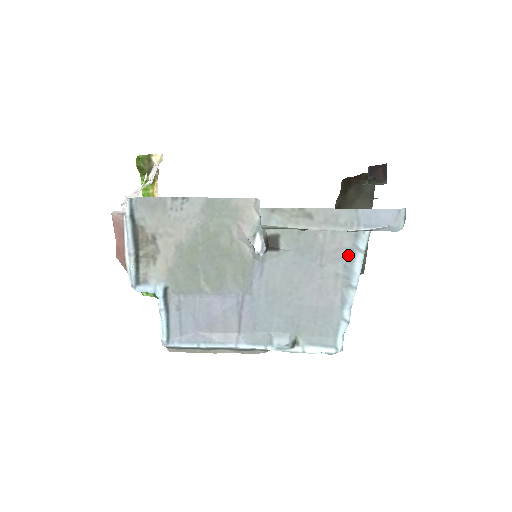
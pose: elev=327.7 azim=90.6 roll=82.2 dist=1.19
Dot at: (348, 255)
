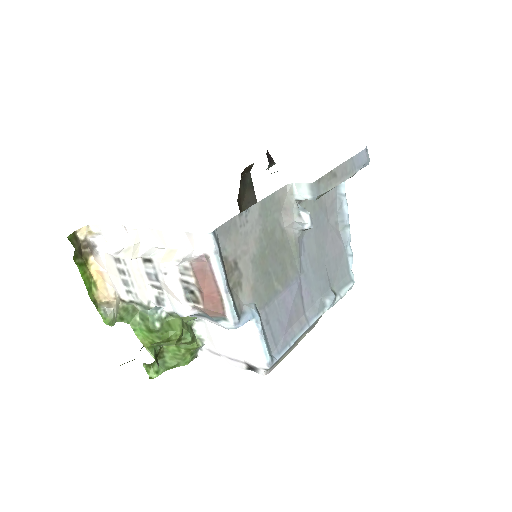
Dot at: (337, 204)
